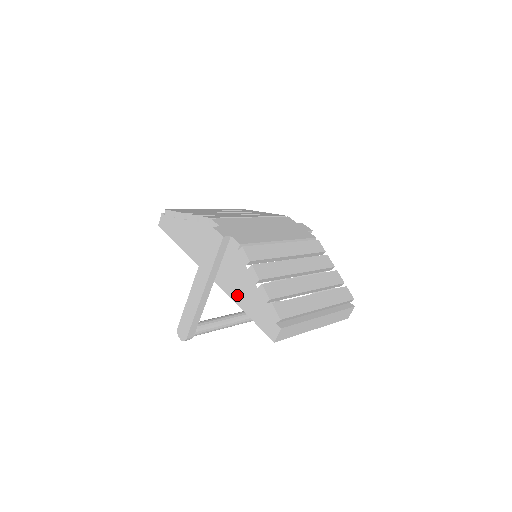
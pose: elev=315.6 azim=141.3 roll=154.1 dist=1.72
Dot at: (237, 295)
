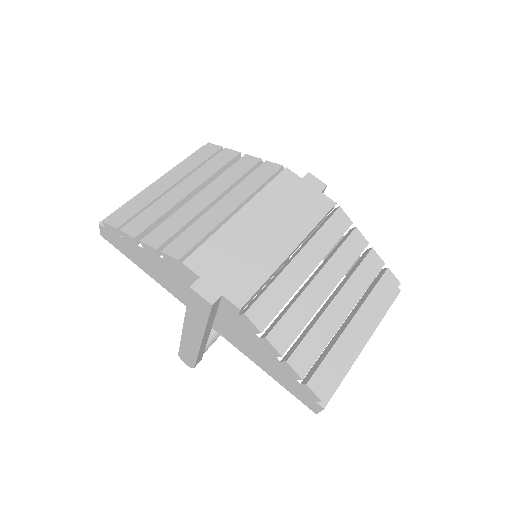
Dot at: (251, 355)
